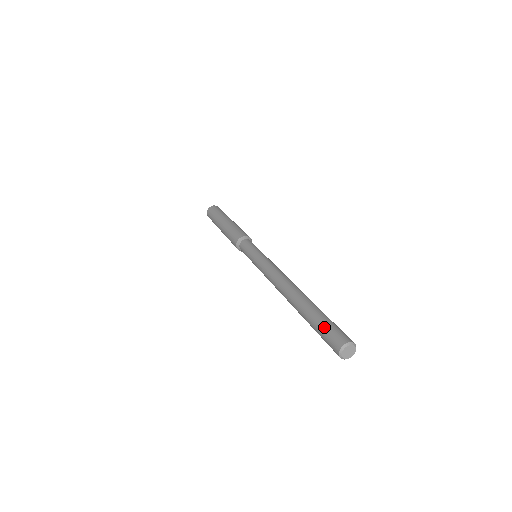
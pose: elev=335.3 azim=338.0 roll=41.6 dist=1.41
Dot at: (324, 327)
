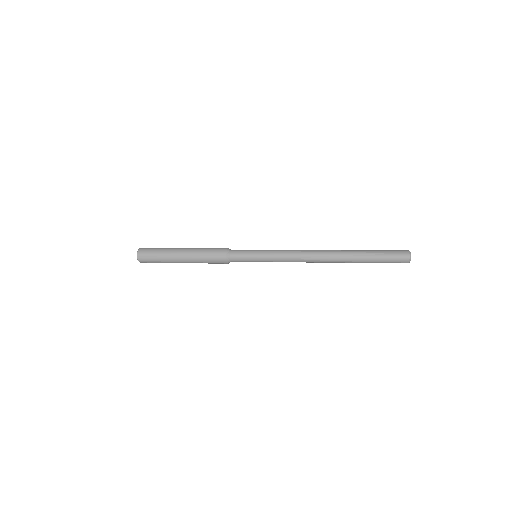
Dot at: (386, 256)
